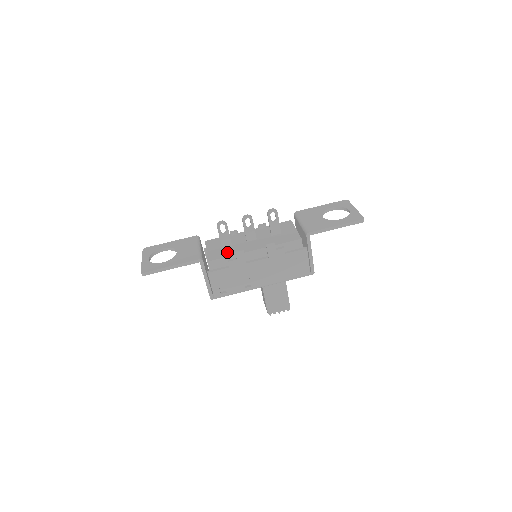
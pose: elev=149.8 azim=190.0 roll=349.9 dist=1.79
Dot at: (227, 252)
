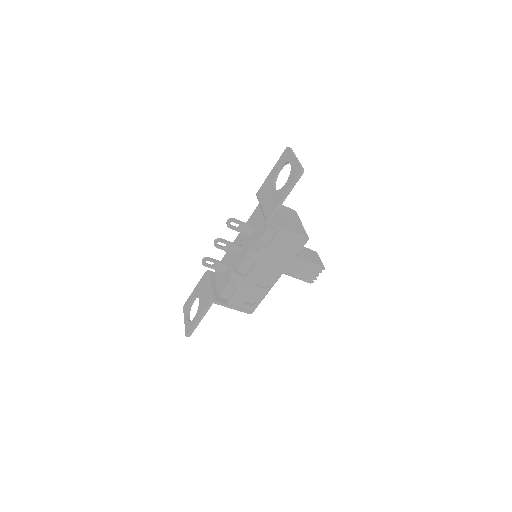
Dot at: (227, 278)
